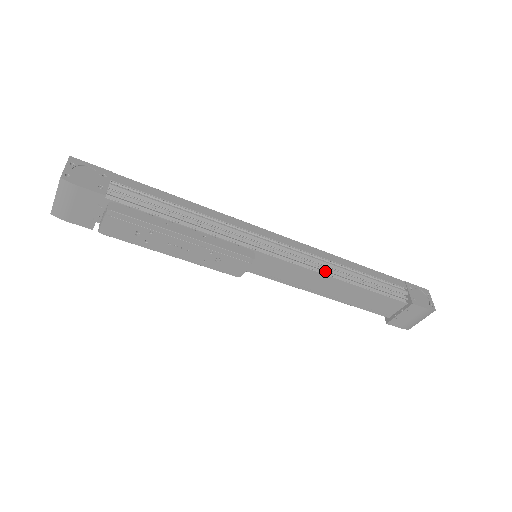
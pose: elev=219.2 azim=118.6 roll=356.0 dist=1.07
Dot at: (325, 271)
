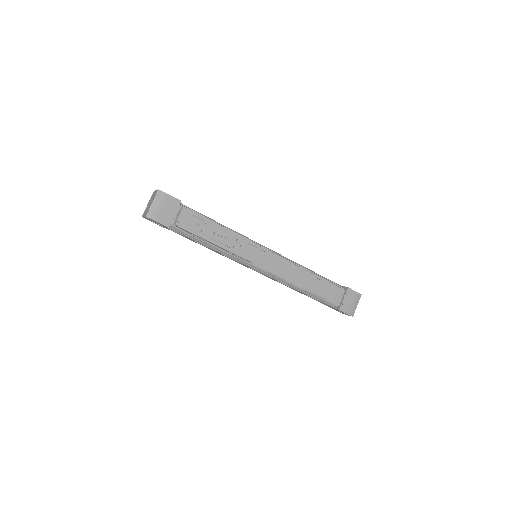
Dot at: (295, 265)
